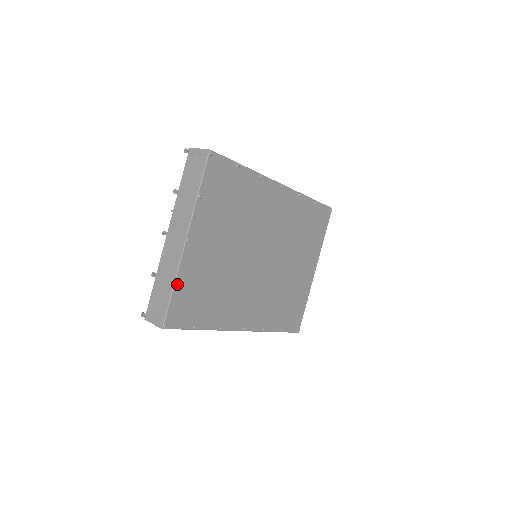
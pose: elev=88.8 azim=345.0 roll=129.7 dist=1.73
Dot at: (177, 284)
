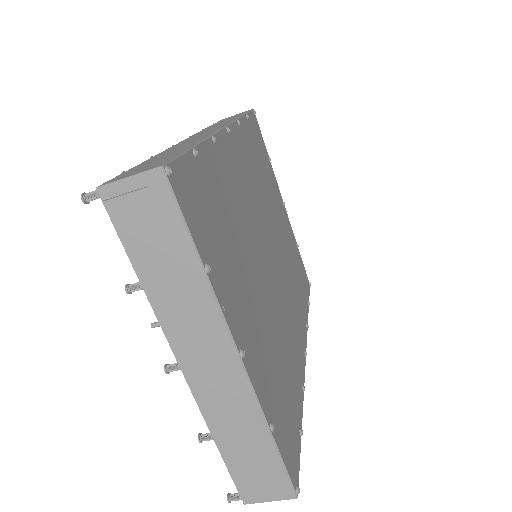
Dot at: (272, 426)
